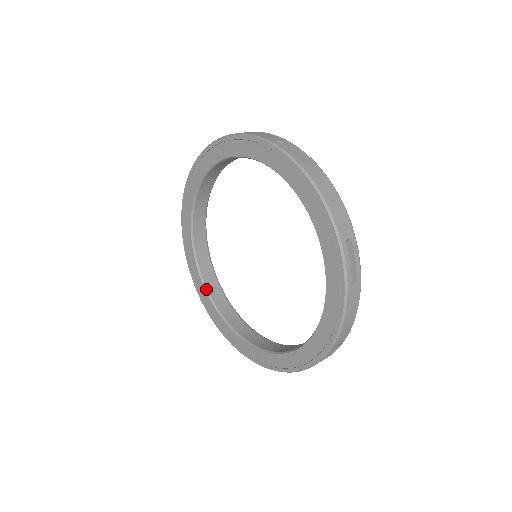
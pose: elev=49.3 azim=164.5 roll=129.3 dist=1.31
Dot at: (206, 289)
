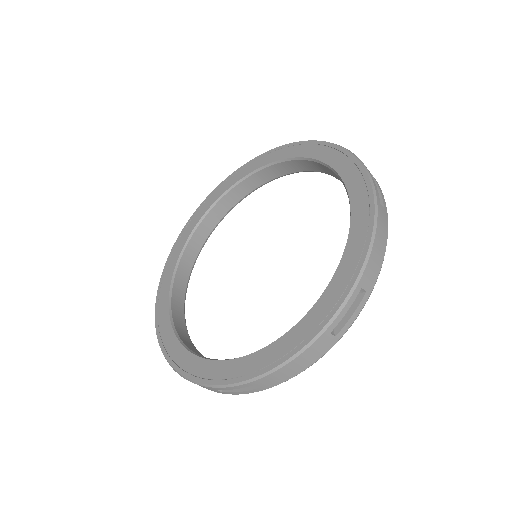
Dot at: (181, 255)
